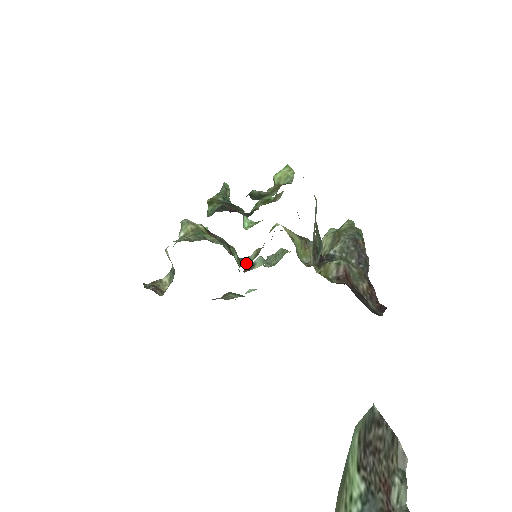
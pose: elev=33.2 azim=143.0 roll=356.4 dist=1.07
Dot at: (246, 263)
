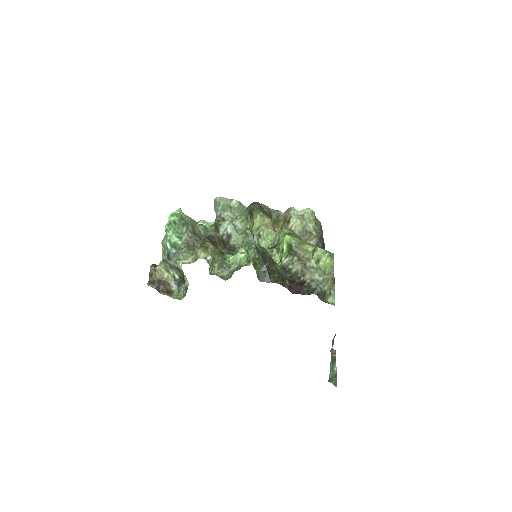
Dot at: (238, 250)
